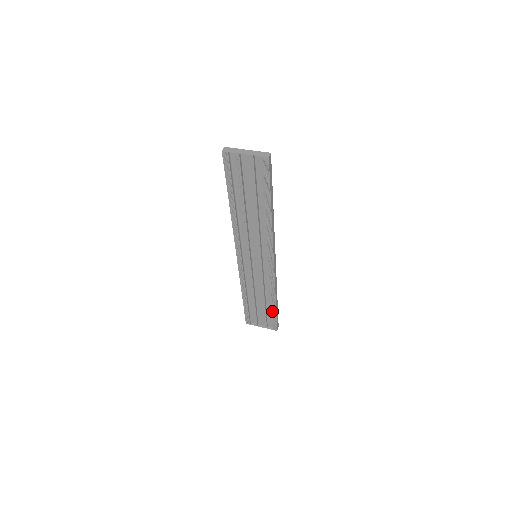
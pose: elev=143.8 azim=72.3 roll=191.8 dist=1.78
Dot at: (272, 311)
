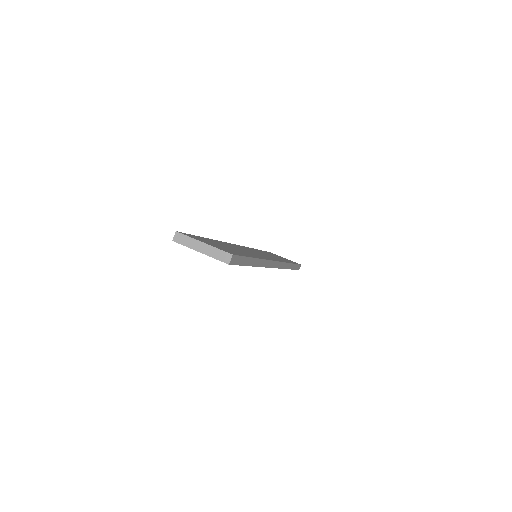
Dot at: occluded
